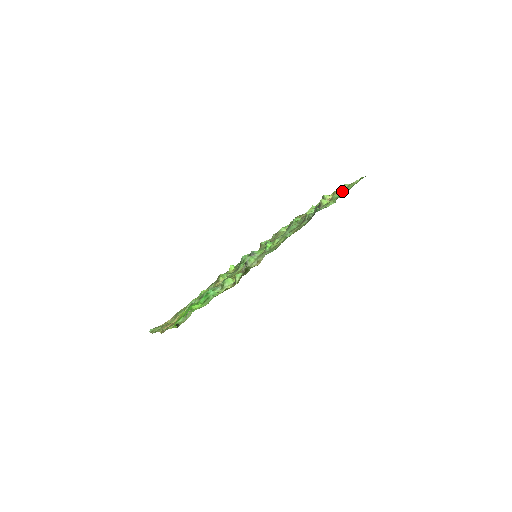
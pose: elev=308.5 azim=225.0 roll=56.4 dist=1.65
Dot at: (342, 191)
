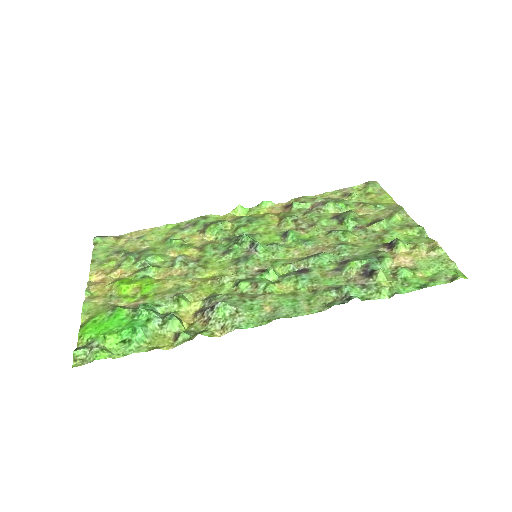
Dot at: (425, 259)
